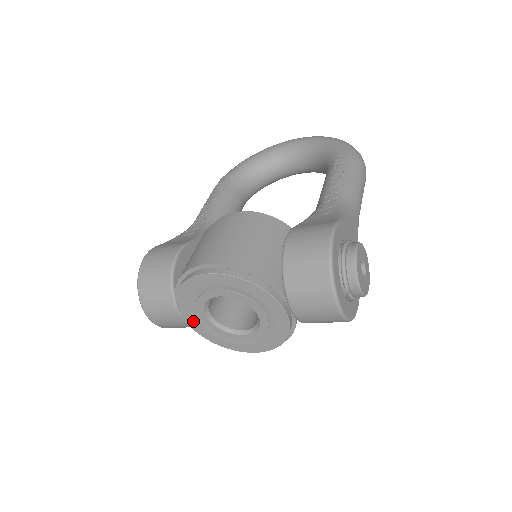
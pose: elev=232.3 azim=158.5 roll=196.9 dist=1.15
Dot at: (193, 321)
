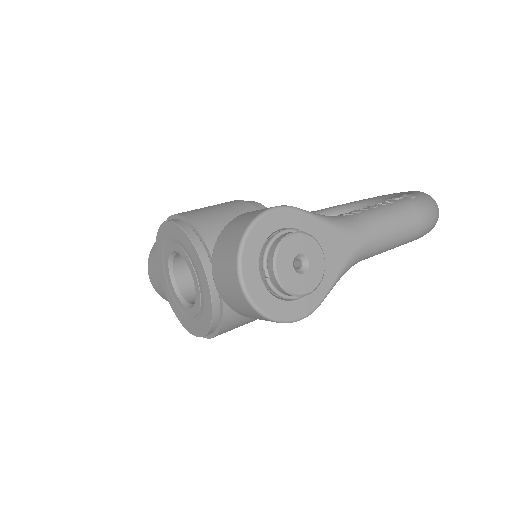
Dot at: (165, 283)
